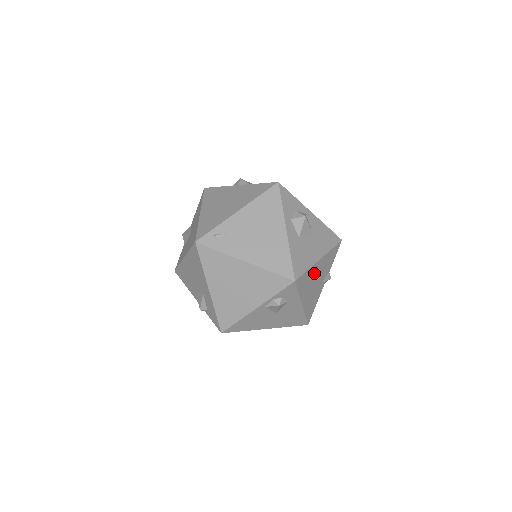
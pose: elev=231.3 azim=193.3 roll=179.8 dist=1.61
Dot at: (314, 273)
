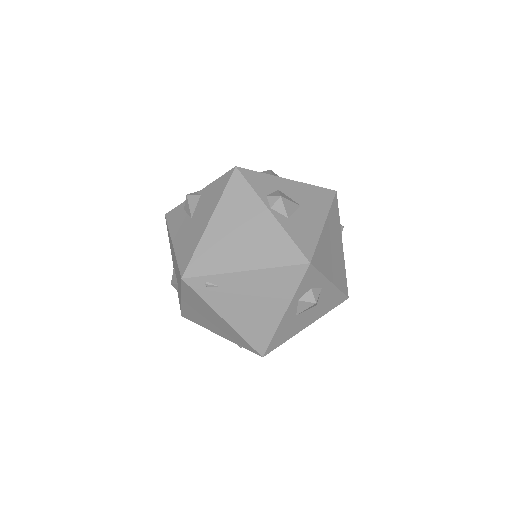
Dot at: occluded
